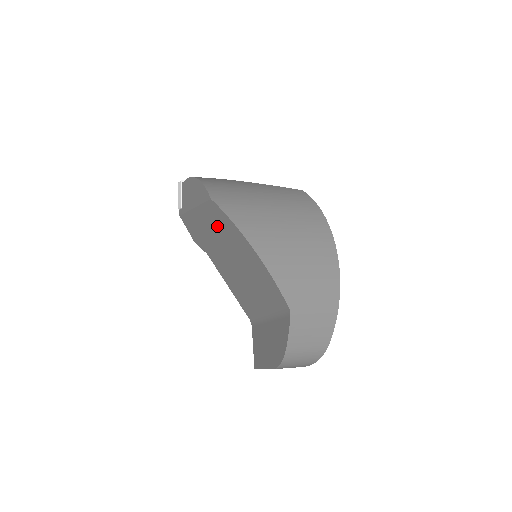
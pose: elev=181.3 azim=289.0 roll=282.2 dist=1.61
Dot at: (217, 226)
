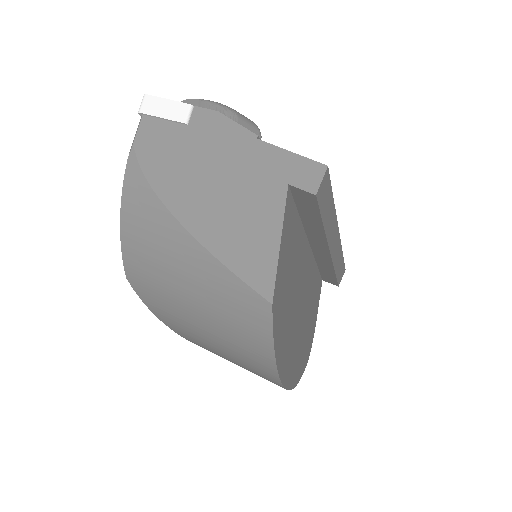
Dot at: occluded
